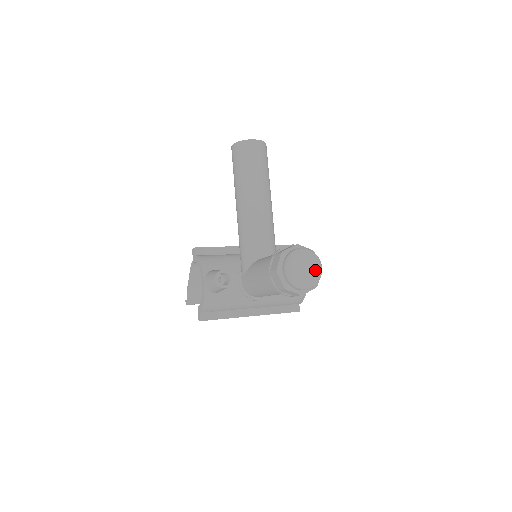
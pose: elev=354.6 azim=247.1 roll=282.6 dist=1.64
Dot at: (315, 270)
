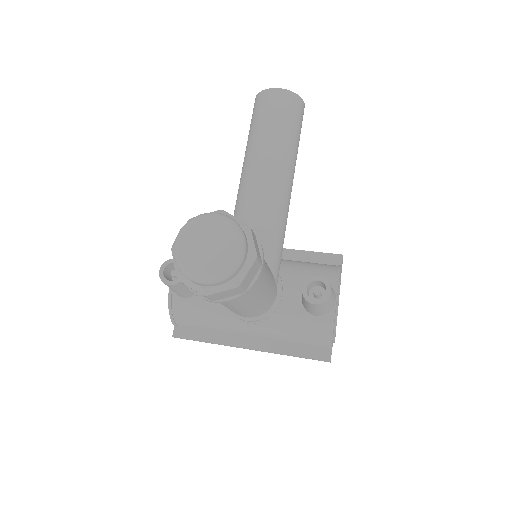
Dot at: (224, 251)
